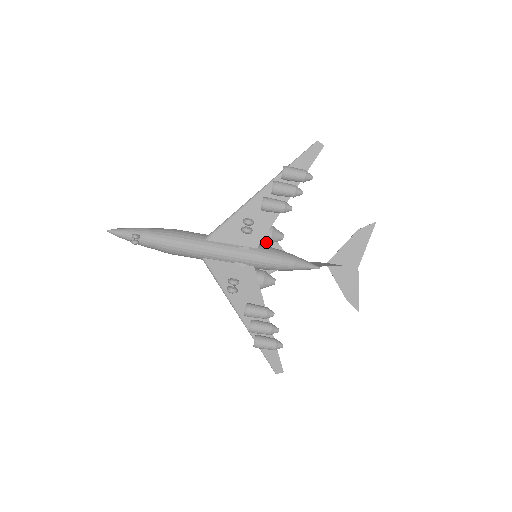
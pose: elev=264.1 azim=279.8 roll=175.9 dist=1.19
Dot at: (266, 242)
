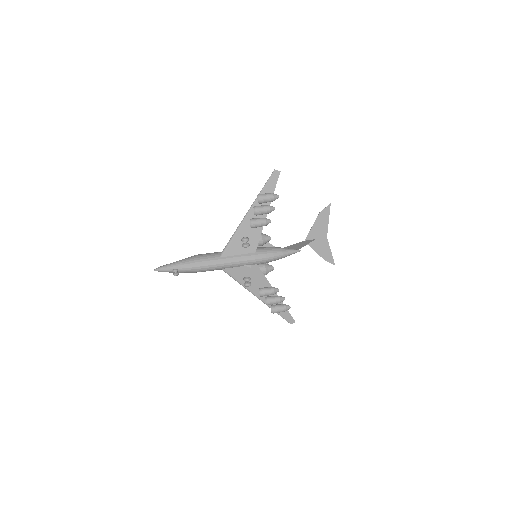
Dot at: (260, 245)
